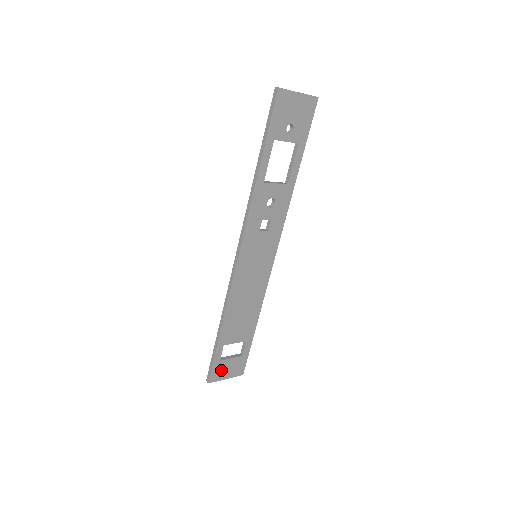
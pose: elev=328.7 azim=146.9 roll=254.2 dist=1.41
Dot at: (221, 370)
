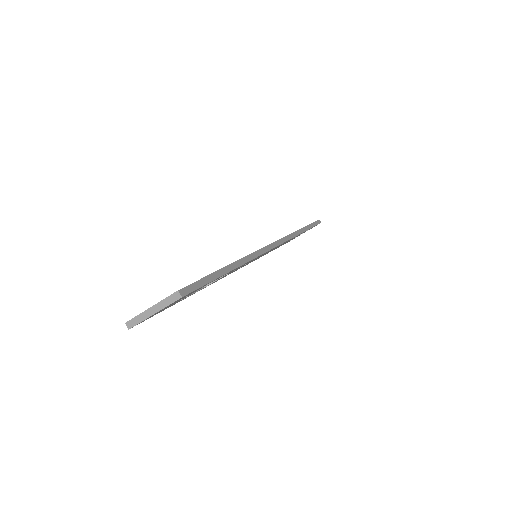
Dot at: occluded
